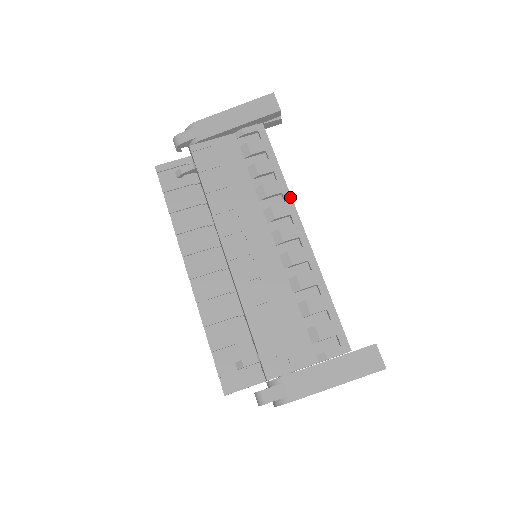
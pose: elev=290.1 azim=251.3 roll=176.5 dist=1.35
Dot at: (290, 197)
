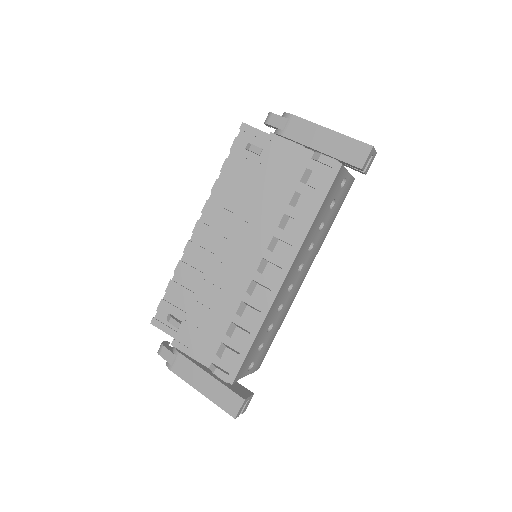
Dot at: (300, 246)
